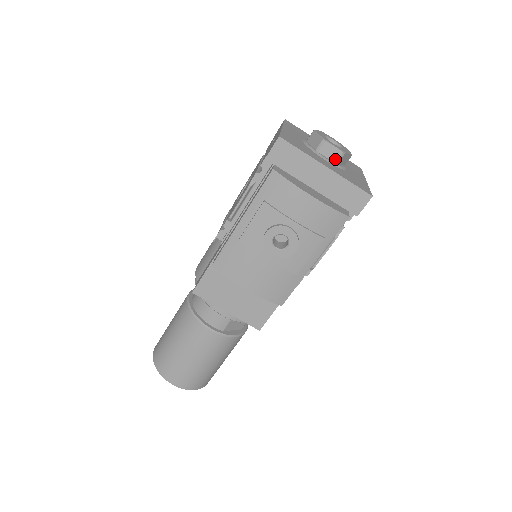
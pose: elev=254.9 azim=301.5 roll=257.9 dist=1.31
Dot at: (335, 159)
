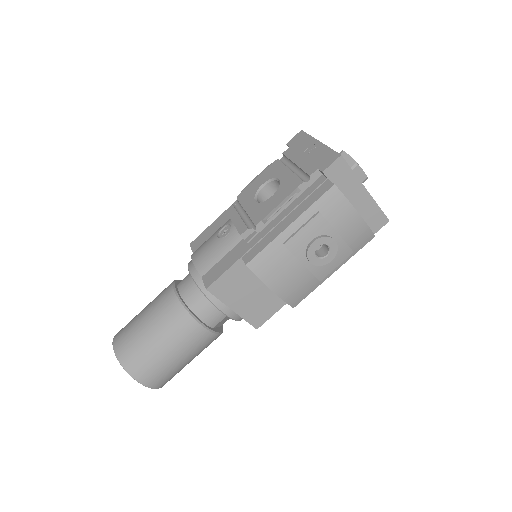
Dot at: occluded
